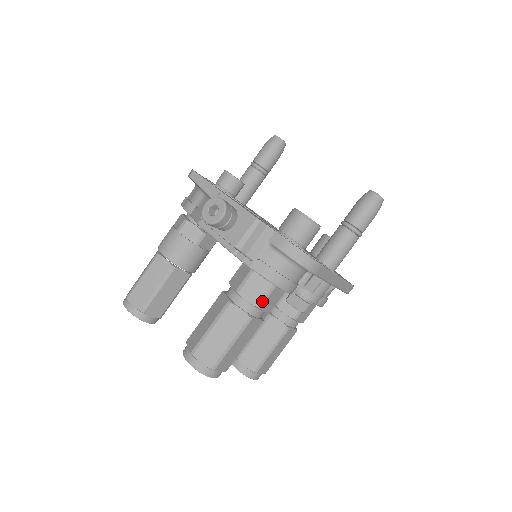
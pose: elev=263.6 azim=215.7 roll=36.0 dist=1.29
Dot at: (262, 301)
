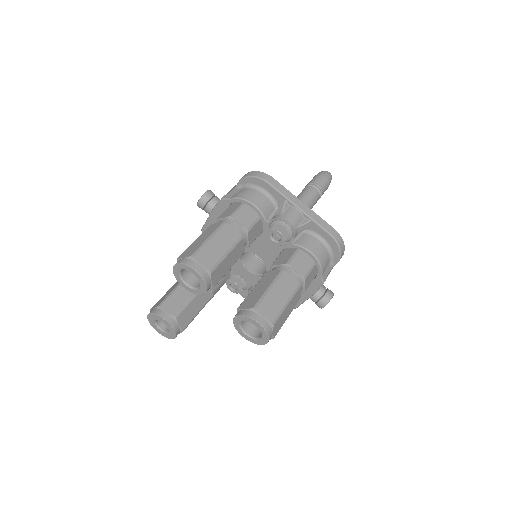
Dot at: (233, 213)
